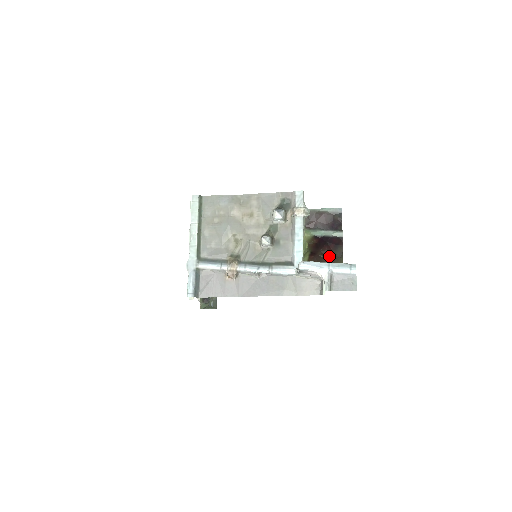
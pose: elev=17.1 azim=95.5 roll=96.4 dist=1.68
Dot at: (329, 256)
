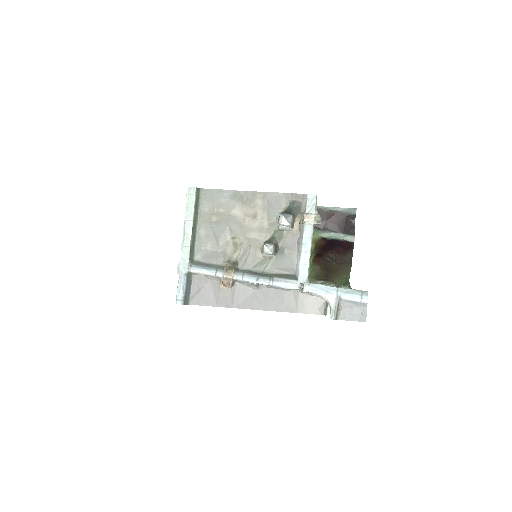
Dot at: (336, 260)
